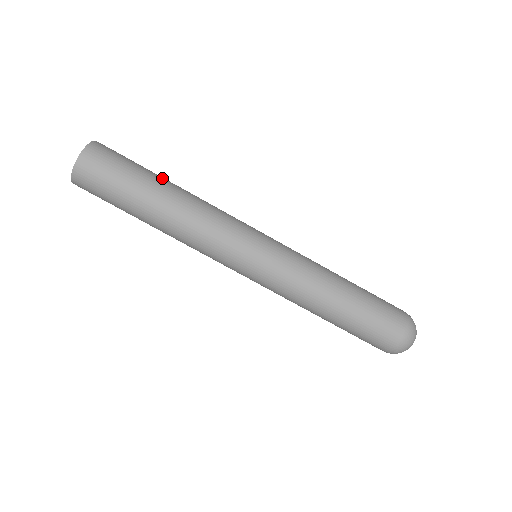
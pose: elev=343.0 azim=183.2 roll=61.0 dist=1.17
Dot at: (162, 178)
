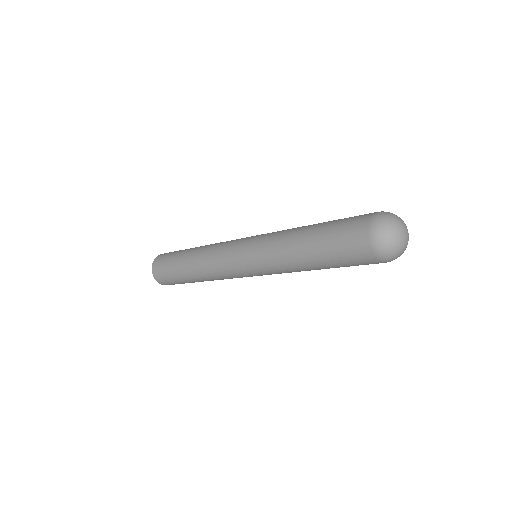
Dot at: occluded
